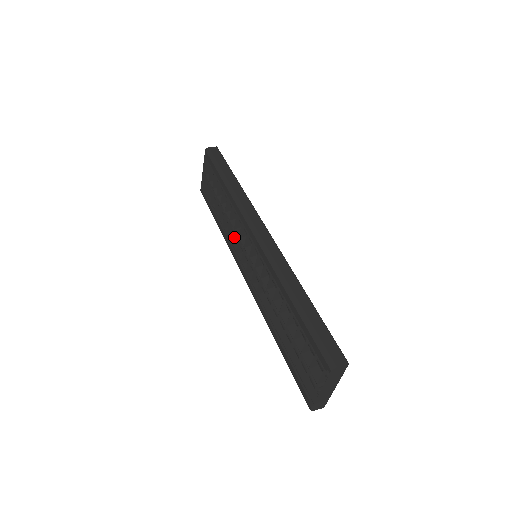
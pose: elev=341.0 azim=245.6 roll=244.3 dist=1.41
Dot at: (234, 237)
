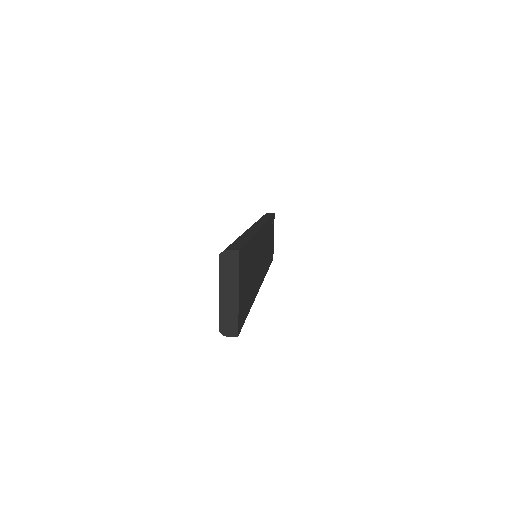
Dot at: occluded
